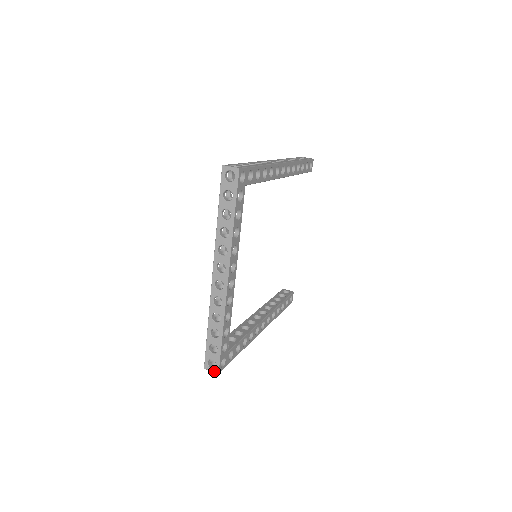
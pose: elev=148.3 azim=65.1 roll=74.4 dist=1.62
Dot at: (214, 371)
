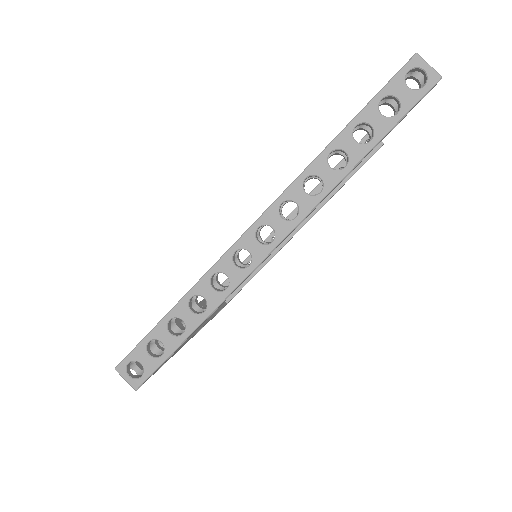
Dot at: occluded
